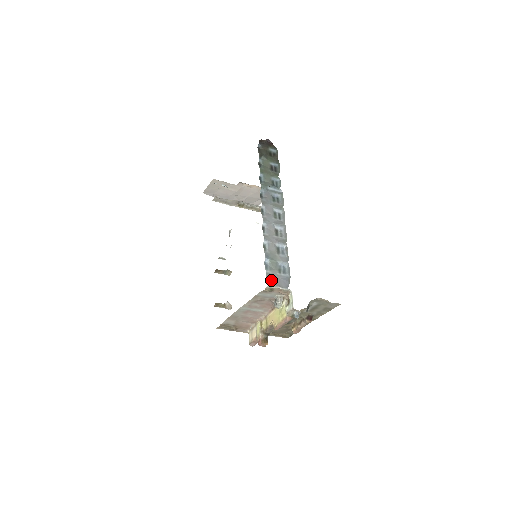
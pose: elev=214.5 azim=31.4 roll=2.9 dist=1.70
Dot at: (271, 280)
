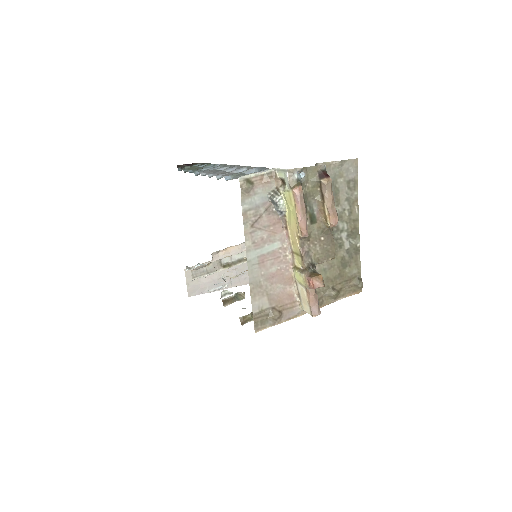
Dot at: occluded
